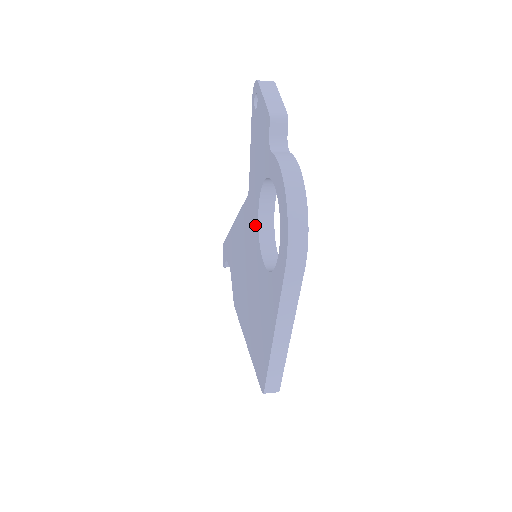
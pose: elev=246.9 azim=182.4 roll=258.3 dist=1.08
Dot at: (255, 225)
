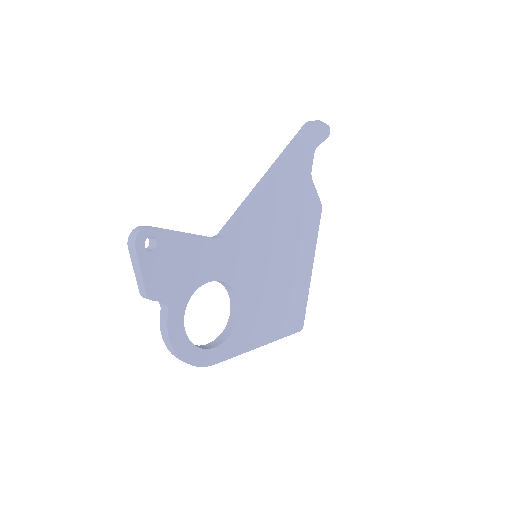
Dot at: occluded
